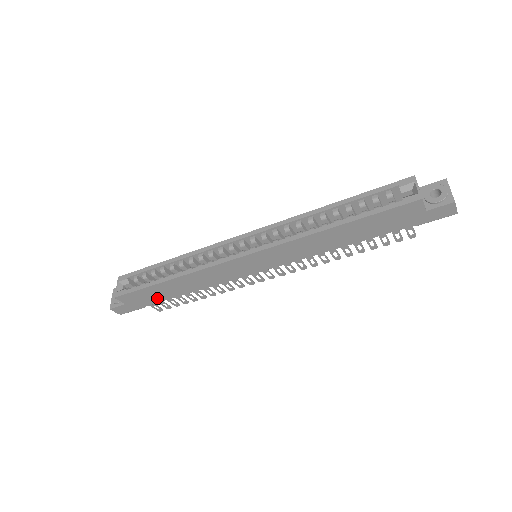
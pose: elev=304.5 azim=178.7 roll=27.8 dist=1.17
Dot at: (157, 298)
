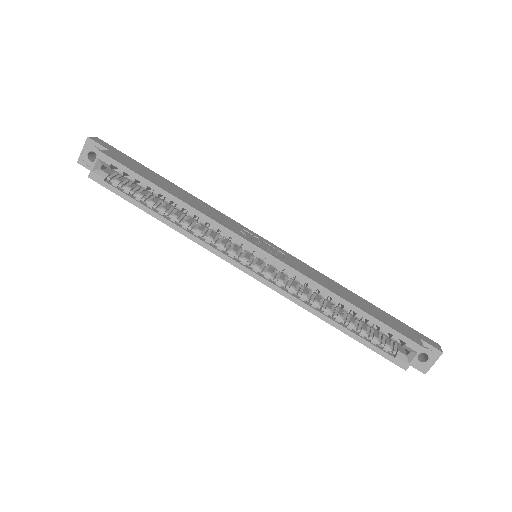
Dot at: occluded
